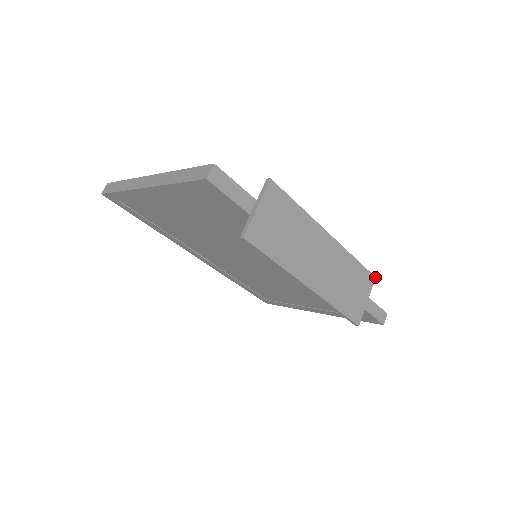
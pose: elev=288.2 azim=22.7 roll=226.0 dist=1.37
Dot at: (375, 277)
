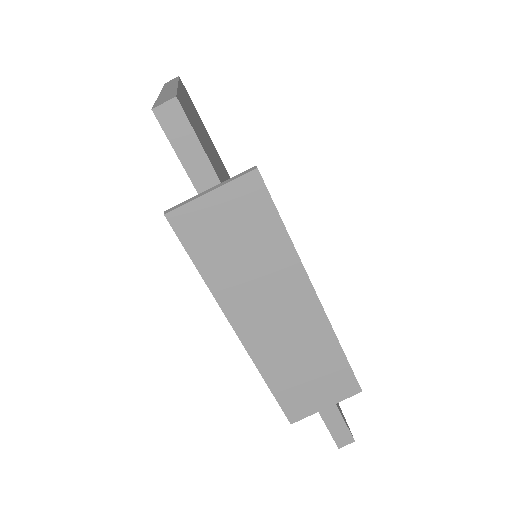
Dot at: (361, 390)
